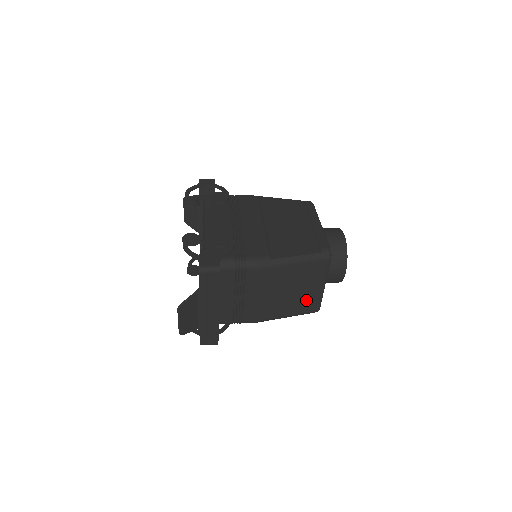
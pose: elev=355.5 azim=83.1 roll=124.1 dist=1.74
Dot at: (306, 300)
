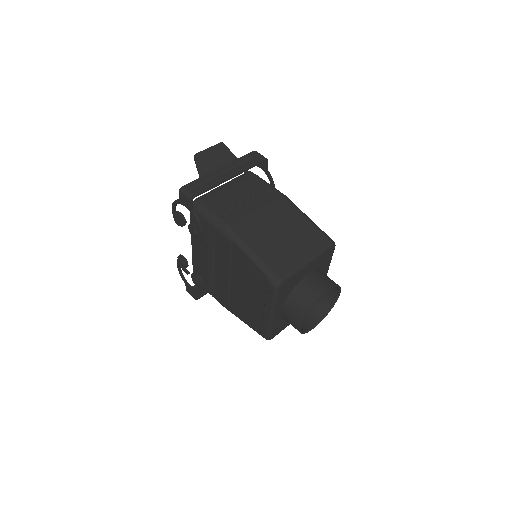
Dot at: occluded
